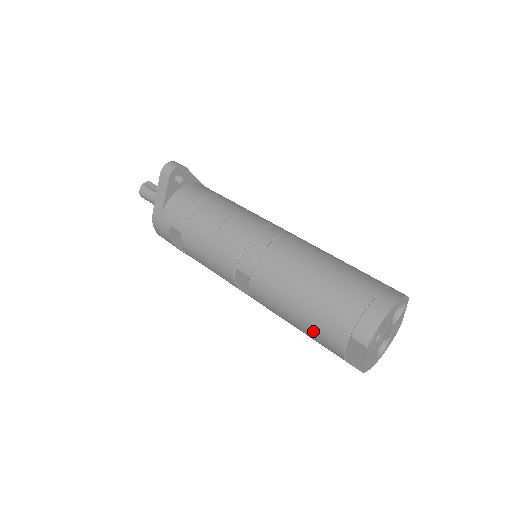
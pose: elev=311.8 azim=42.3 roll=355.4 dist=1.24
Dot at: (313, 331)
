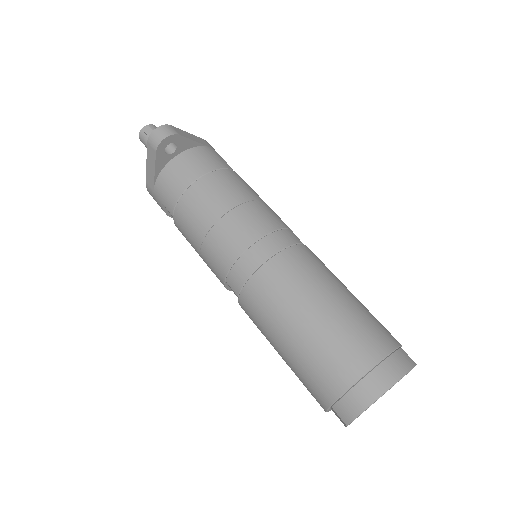
Dot at: (298, 377)
